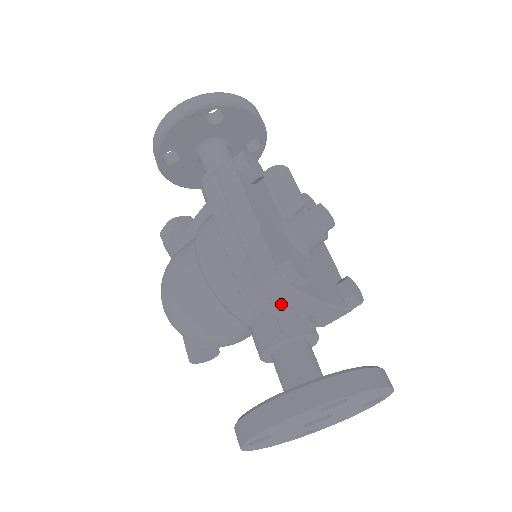
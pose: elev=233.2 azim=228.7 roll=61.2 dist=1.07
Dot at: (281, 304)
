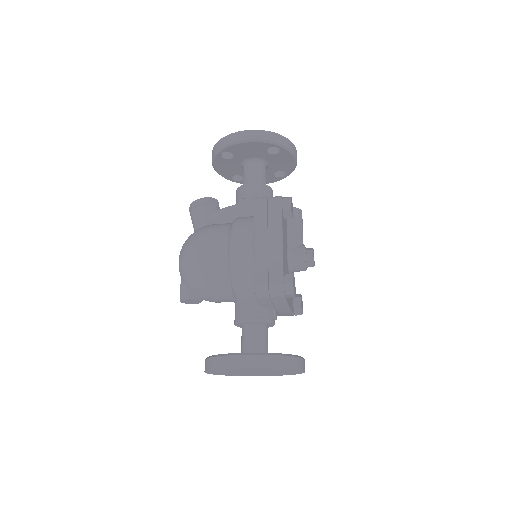
Dot at: (271, 301)
